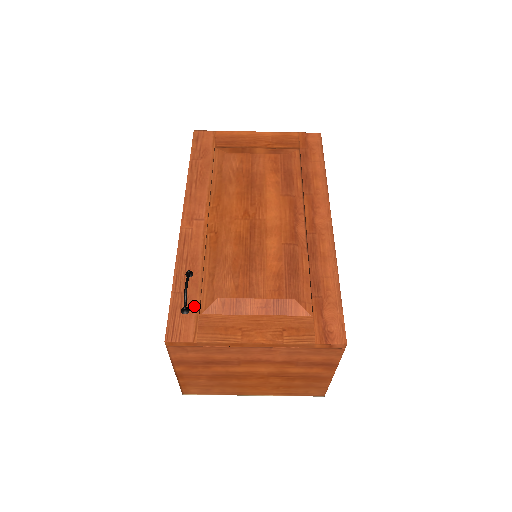
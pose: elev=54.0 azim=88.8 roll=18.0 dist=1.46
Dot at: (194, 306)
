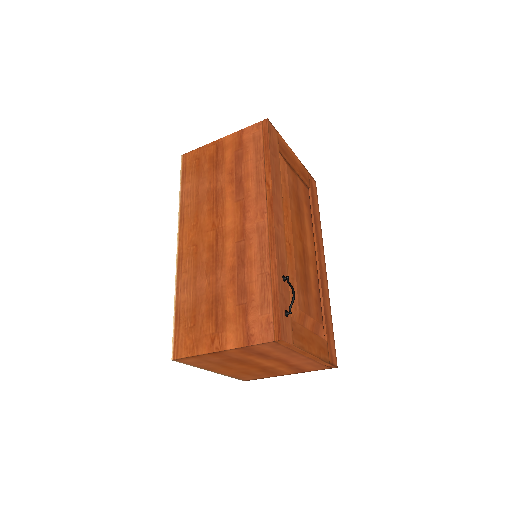
Dot at: occluded
